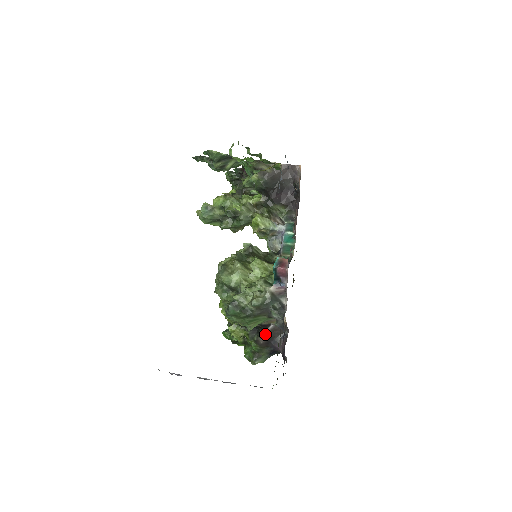
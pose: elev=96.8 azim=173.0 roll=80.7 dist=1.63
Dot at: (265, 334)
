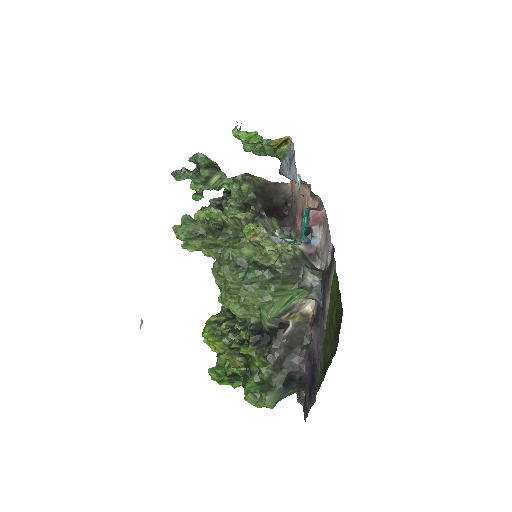
Dot at: (281, 343)
